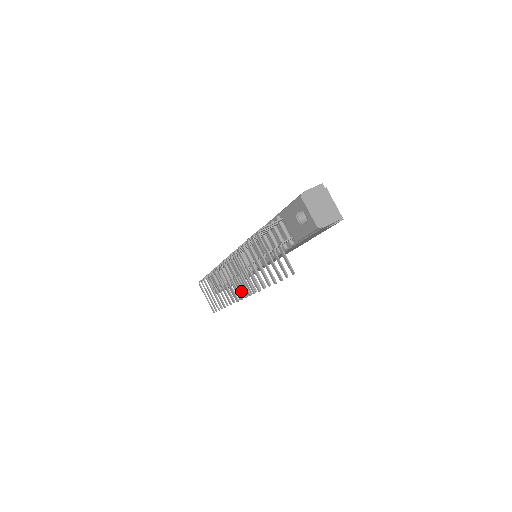
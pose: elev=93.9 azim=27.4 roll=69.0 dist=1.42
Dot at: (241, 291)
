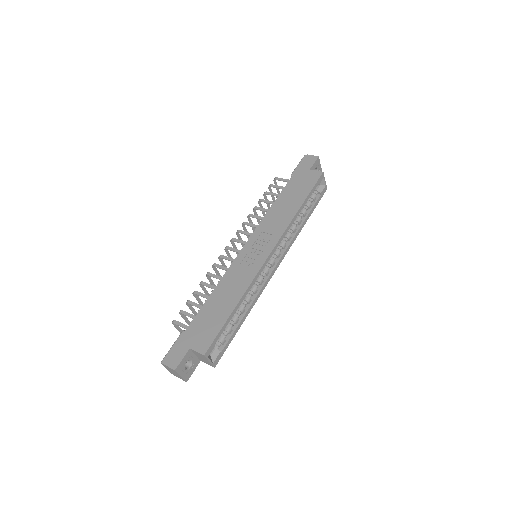
Dot at: occluded
